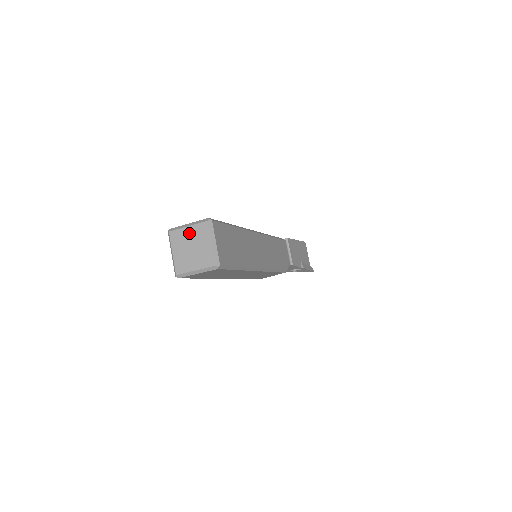
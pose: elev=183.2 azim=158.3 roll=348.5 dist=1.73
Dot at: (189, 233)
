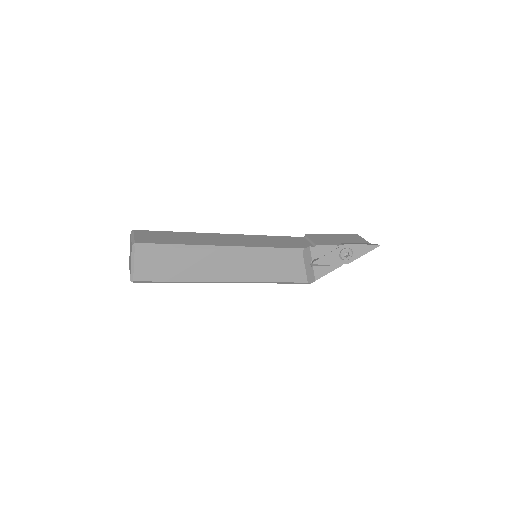
Dot at: occluded
